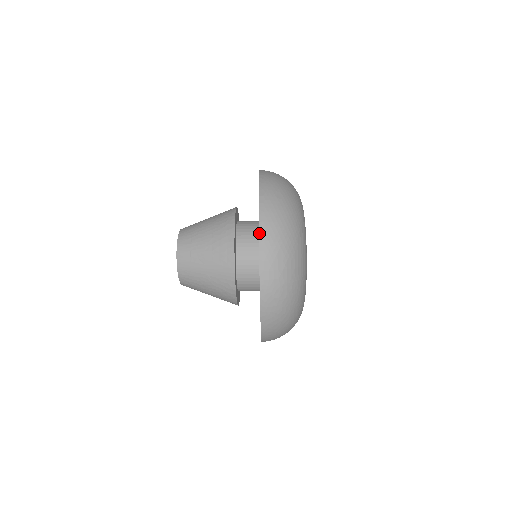
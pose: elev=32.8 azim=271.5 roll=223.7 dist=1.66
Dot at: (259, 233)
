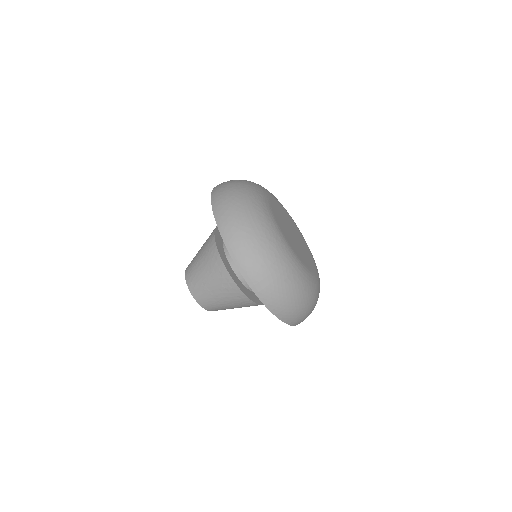
Dot at: occluded
